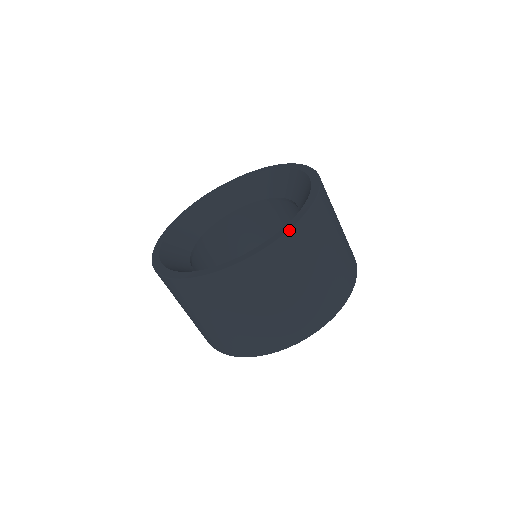
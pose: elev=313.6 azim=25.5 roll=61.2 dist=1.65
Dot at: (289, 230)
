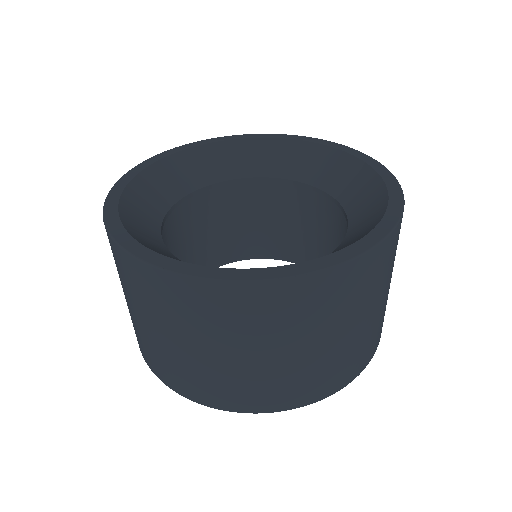
Dot at: (372, 247)
